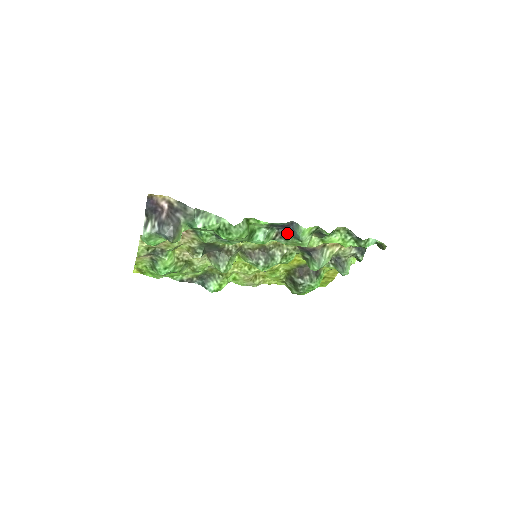
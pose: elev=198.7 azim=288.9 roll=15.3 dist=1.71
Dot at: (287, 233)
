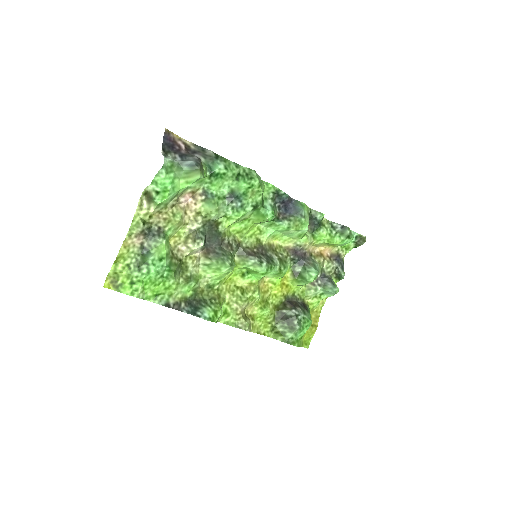
Dot at: (288, 213)
